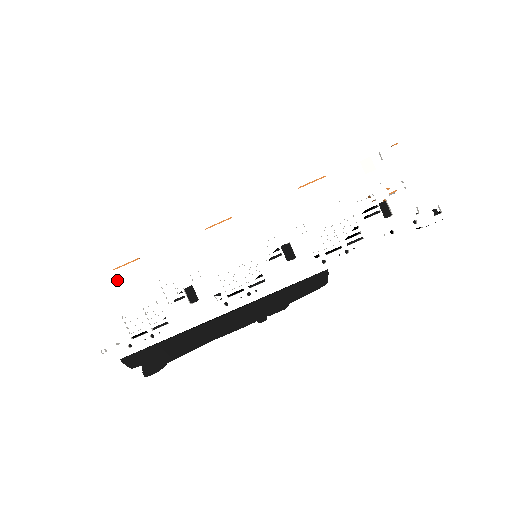
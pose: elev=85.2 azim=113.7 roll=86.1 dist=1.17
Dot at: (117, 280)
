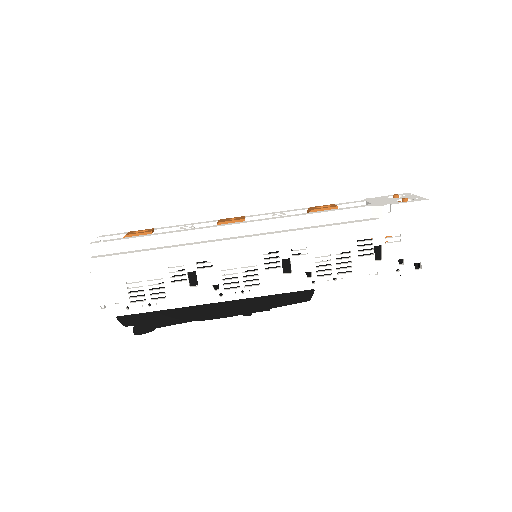
Dot at: (128, 248)
